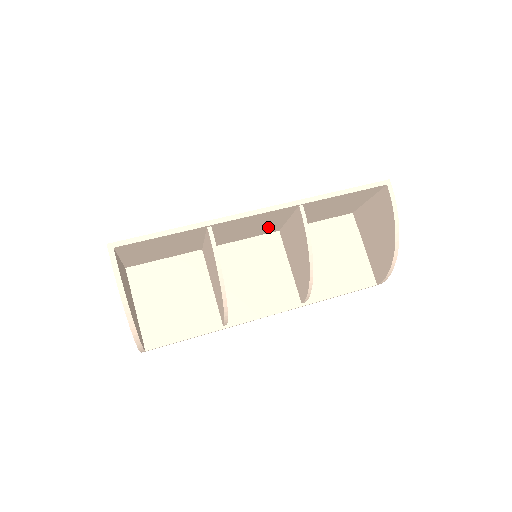
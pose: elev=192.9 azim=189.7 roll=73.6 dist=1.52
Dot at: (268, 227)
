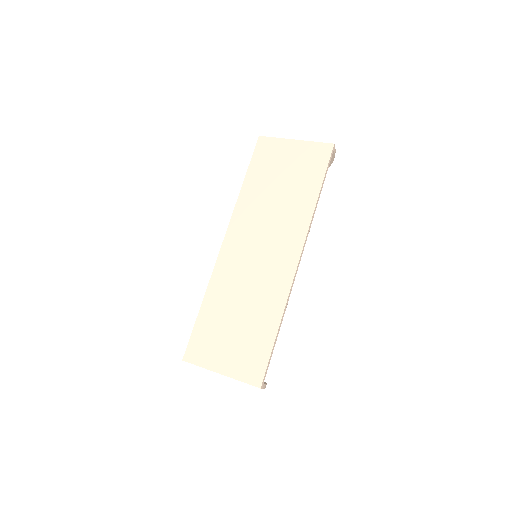
Dot at: (255, 231)
